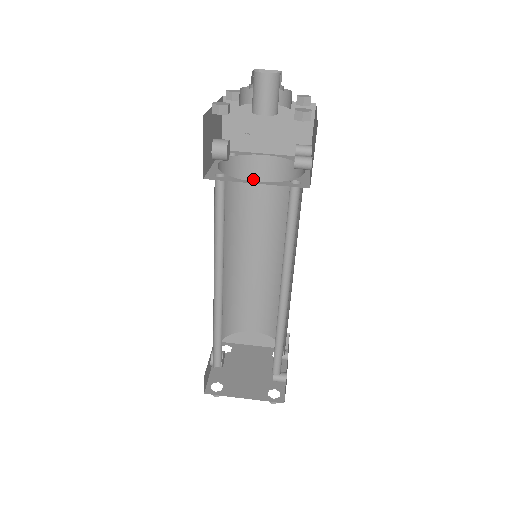
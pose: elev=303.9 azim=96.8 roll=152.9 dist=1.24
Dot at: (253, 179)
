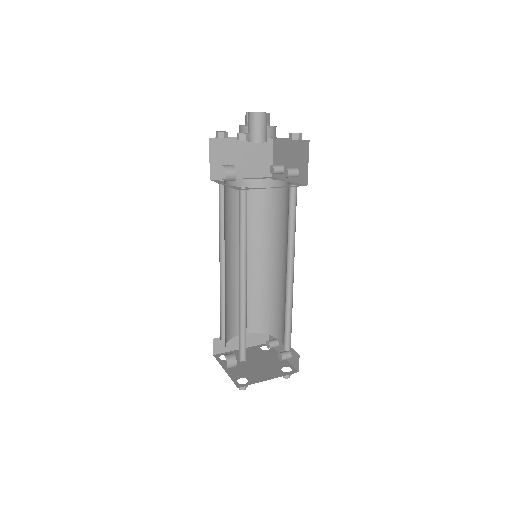
Dot at: (236, 199)
